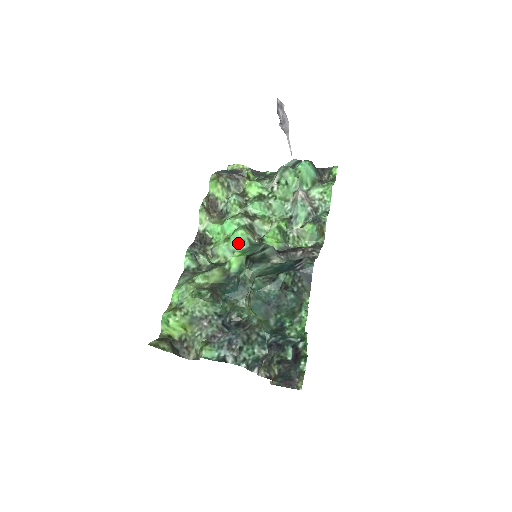
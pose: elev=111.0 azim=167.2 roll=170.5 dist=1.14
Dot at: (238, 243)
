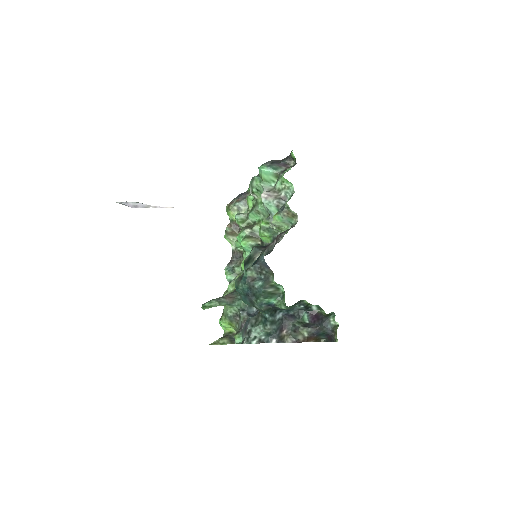
Dot at: (248, 250)
